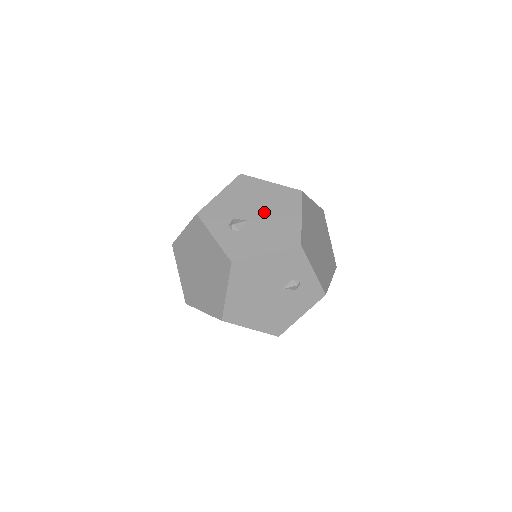
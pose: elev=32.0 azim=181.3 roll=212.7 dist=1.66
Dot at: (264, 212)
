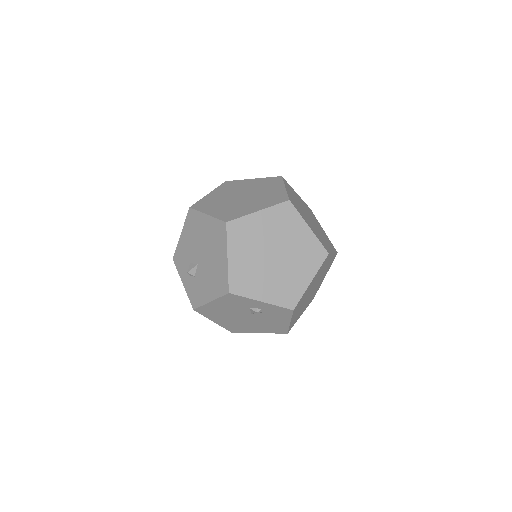
Dot at: (205, 254)
